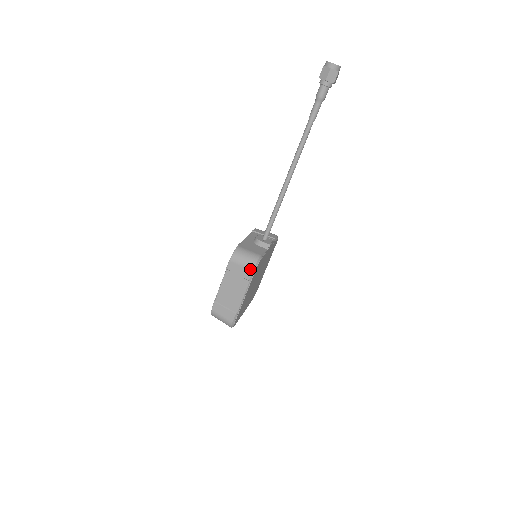
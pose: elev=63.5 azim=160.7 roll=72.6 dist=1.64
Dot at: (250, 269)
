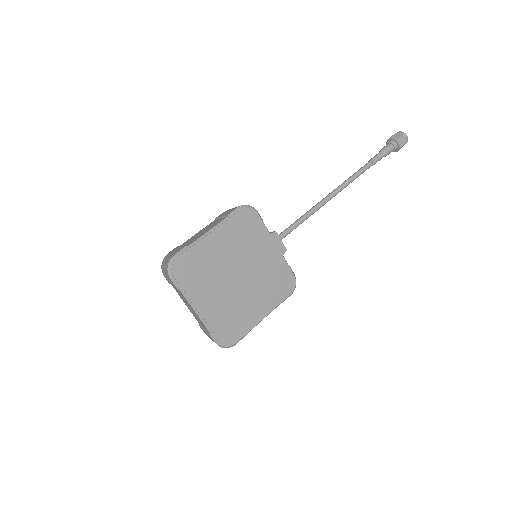
Dot at: (237, 207)
